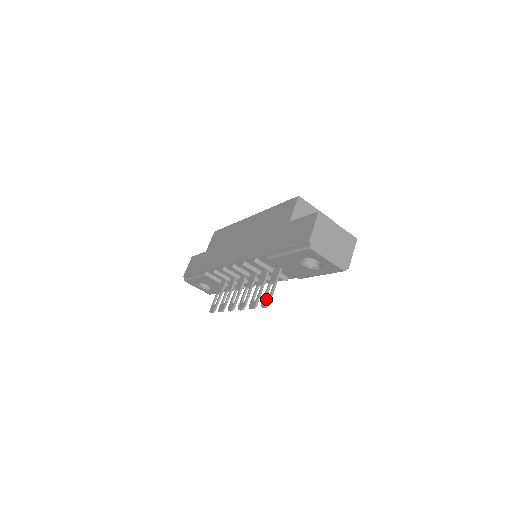
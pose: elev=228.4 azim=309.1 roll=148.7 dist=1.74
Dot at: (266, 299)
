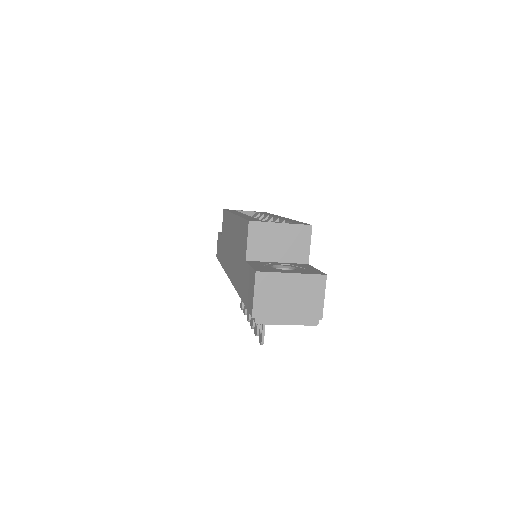
Dot at: (260, 335)
